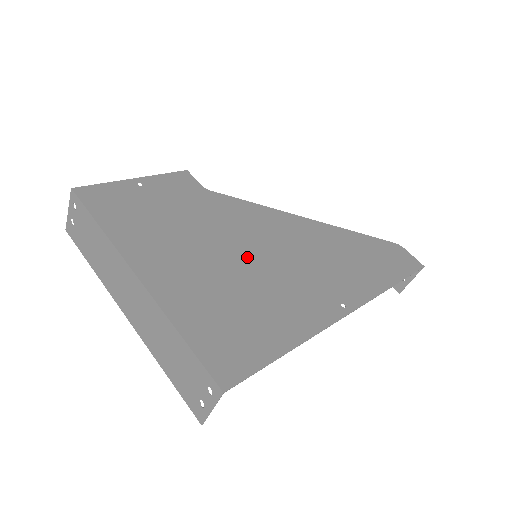
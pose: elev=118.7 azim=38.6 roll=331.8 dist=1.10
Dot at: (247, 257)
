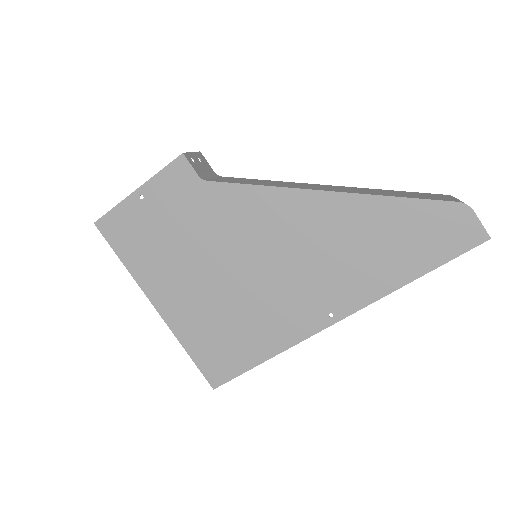
Dot at: (240, 271)
